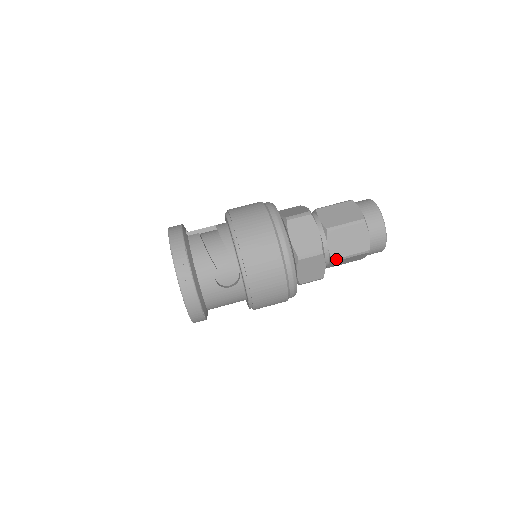
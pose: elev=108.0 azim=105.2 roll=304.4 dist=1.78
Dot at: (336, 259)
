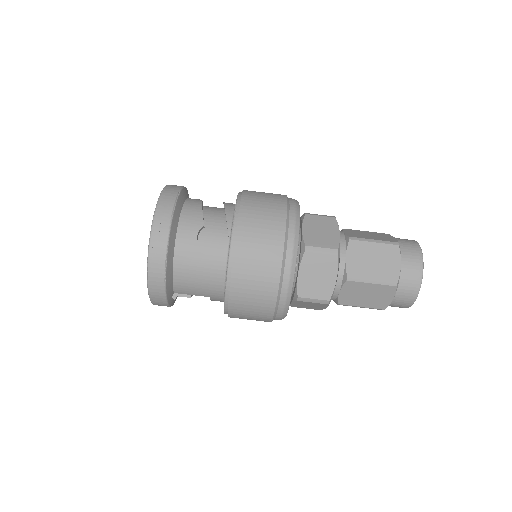
Dot at: (352, 278)
